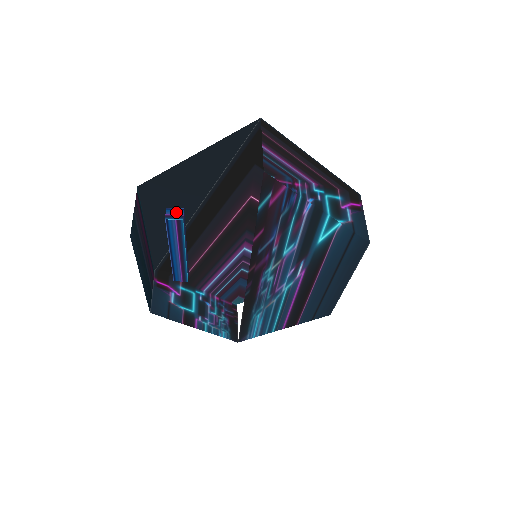
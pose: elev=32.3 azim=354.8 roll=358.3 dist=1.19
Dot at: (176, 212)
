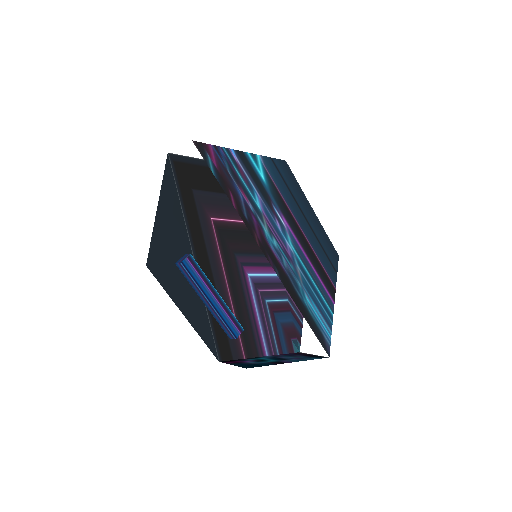
Dot at: (182, 258)
